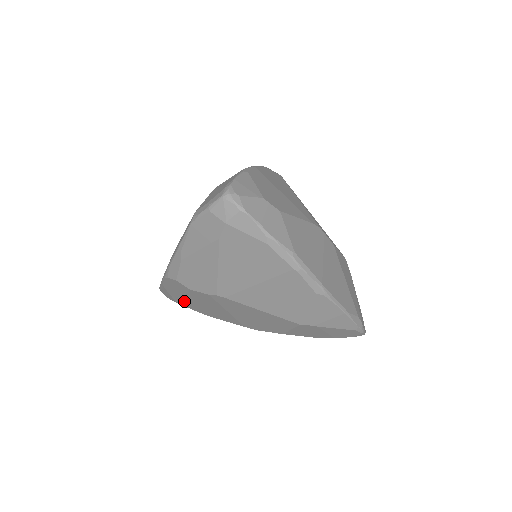
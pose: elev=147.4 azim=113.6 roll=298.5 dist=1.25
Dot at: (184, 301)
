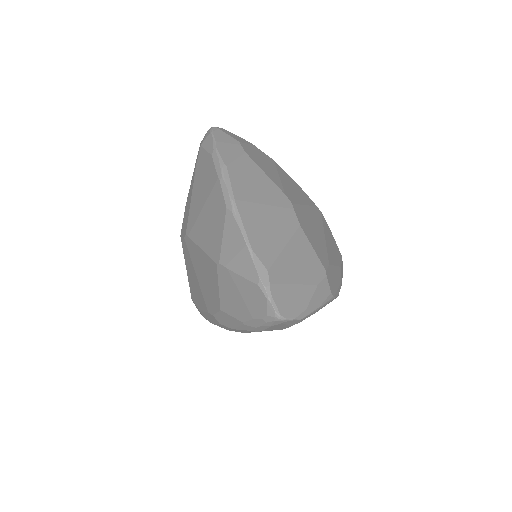
Dot at: (189, 283)
